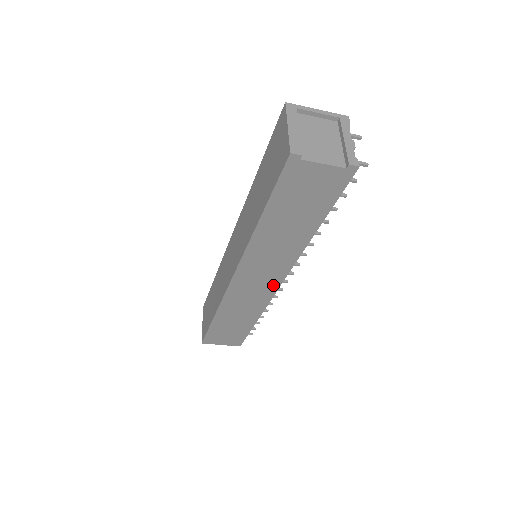
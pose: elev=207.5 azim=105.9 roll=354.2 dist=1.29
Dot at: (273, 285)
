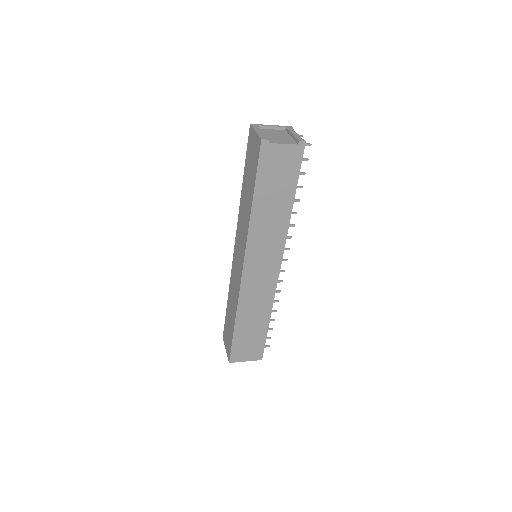
Dot at: (274, 271)
